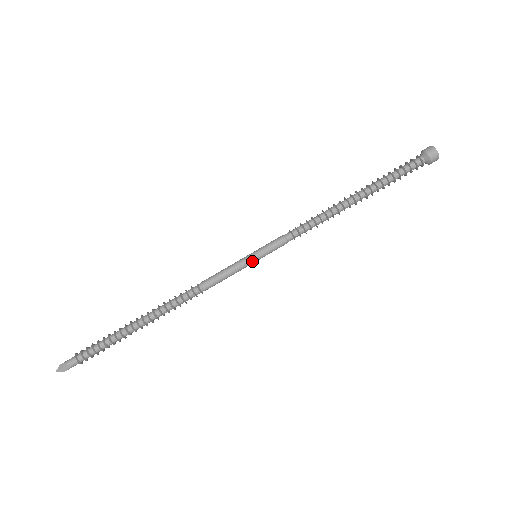
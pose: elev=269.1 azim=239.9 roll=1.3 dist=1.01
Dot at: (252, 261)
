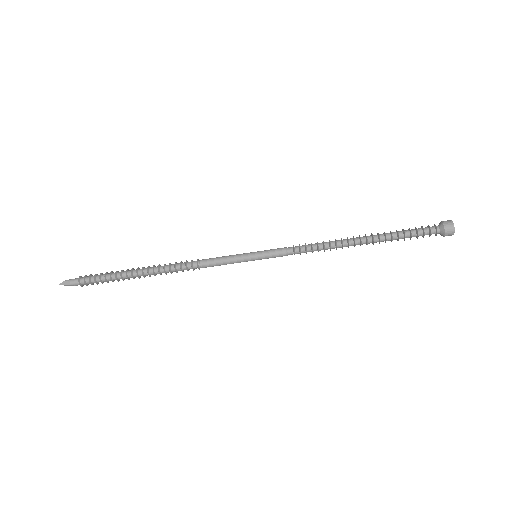
Dot at: occluded
